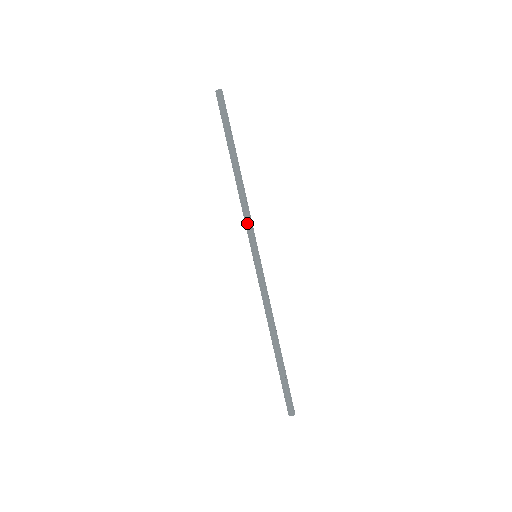
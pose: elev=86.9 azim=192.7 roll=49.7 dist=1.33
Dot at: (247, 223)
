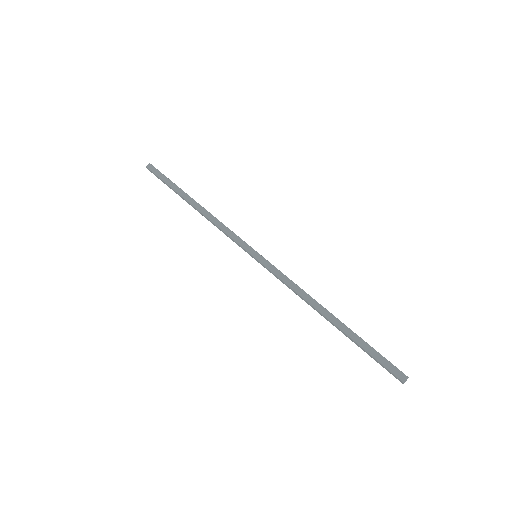
Dot at: (231, 234)
